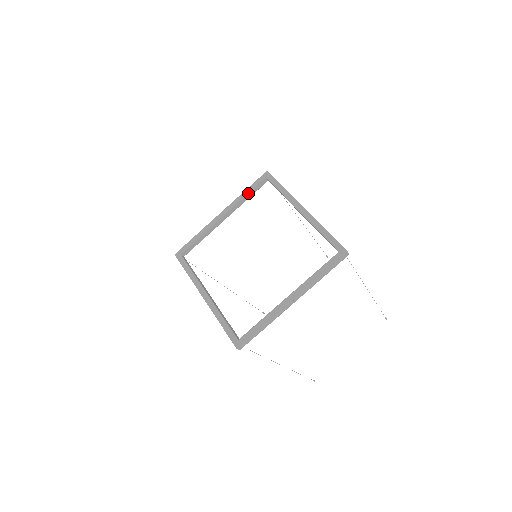
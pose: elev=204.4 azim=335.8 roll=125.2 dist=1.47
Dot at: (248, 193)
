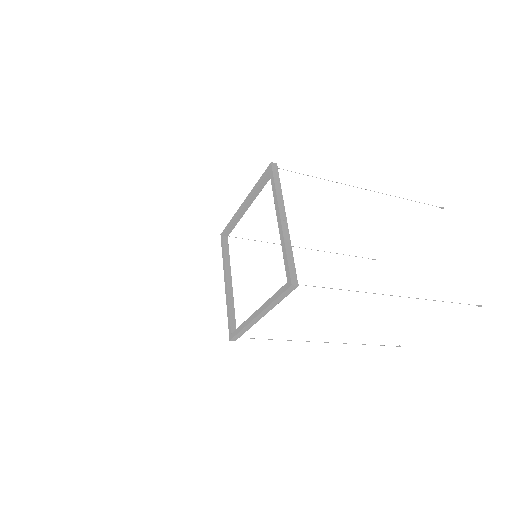
Dot at: (258, 186)
